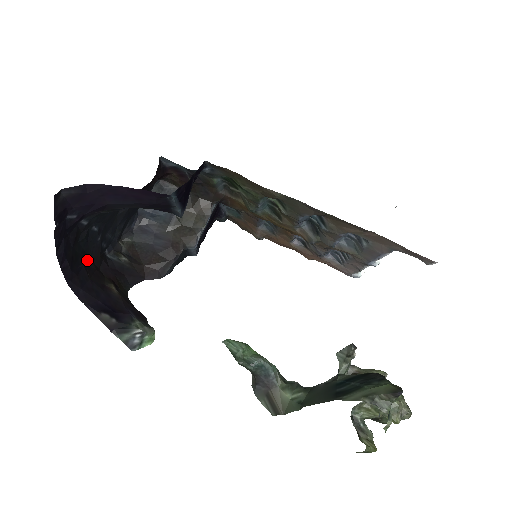
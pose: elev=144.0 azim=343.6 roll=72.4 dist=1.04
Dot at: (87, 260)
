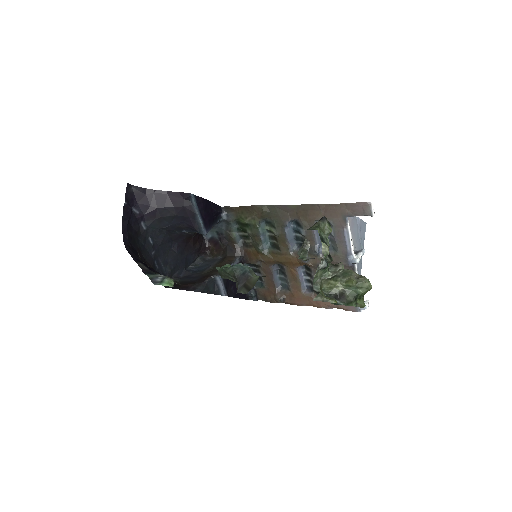
Dot at: (142, 256)
